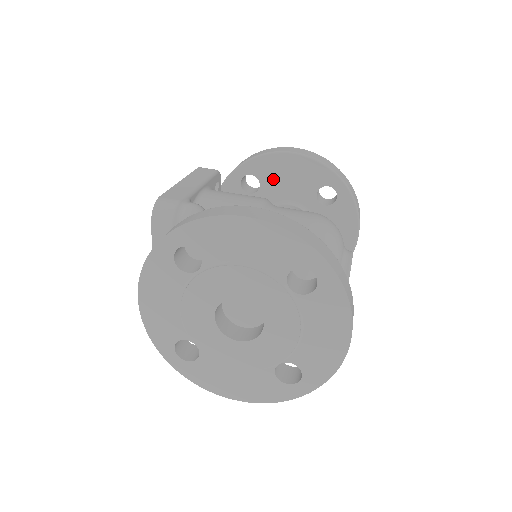
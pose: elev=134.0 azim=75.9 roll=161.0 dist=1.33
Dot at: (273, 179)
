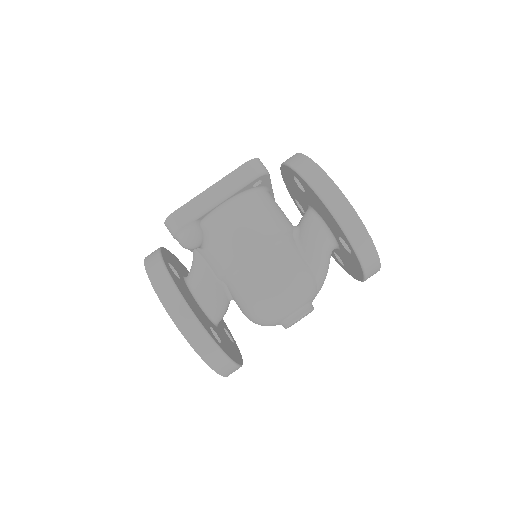
Dot at: (312, 199)
